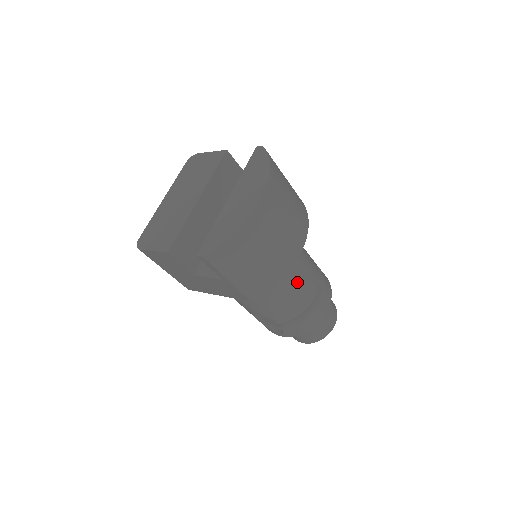
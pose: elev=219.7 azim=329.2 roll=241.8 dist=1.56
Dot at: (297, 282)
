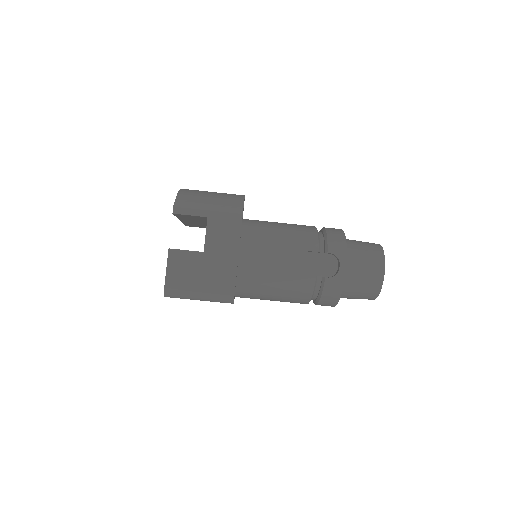
Dot at: occluded
